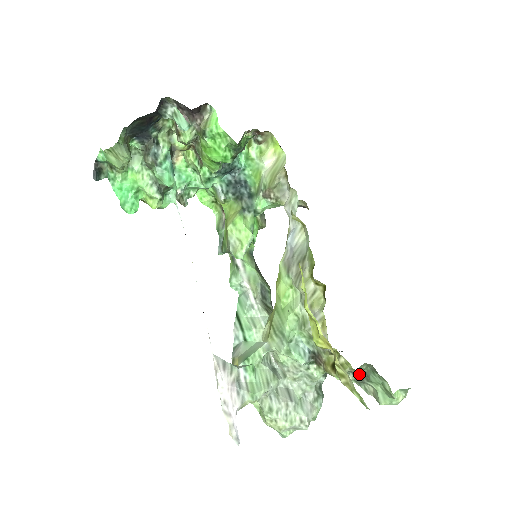
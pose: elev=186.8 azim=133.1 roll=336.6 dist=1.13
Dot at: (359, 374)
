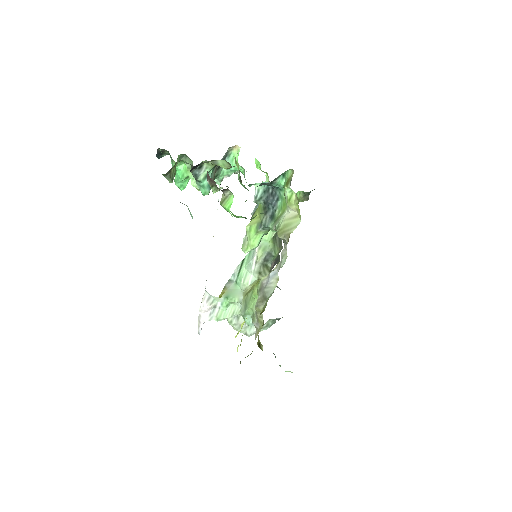
Dot at: (273, 353)
